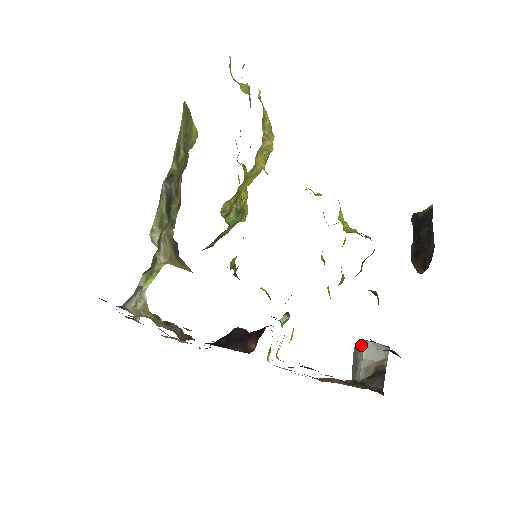
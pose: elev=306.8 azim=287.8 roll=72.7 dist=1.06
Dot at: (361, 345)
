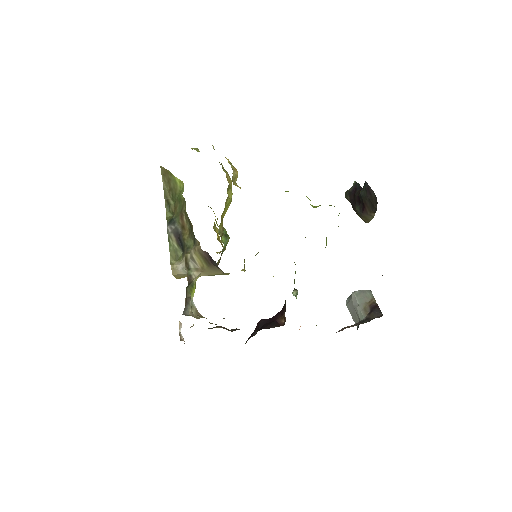
Dot at: (352, 296)
